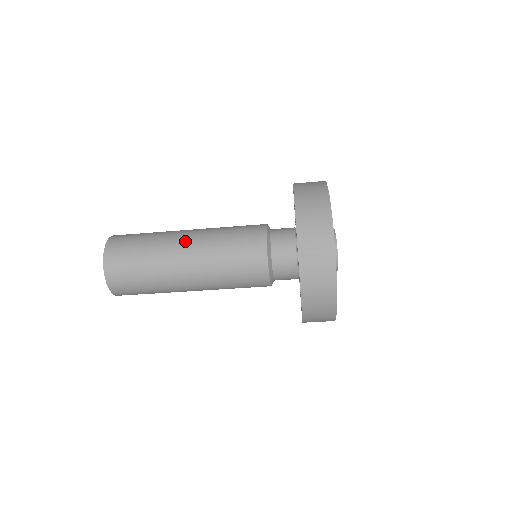
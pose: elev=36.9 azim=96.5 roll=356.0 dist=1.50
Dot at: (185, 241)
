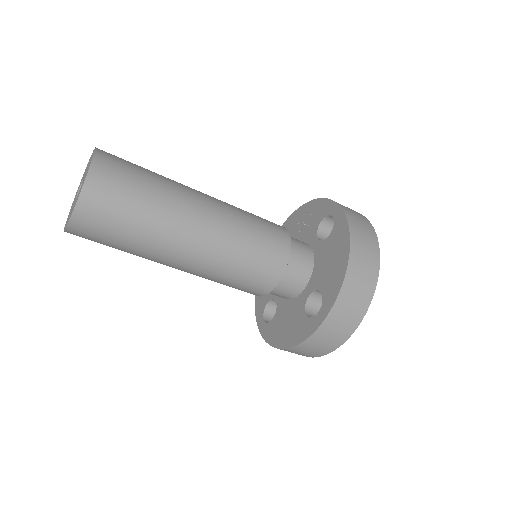
Dot at: (203, 196)
